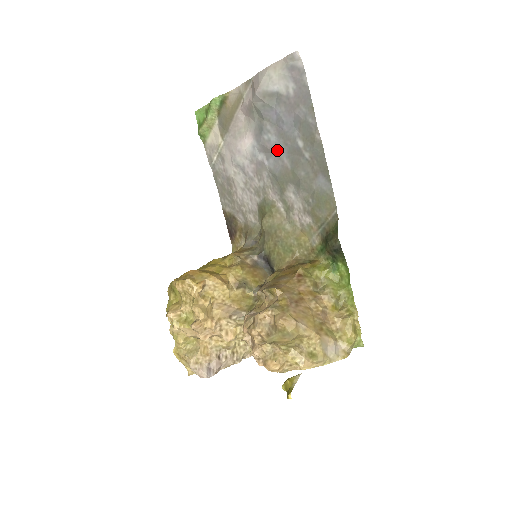
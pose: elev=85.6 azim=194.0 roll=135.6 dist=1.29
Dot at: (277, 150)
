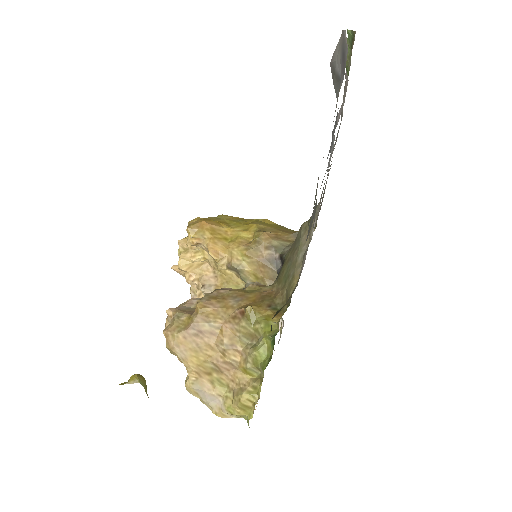
Dot at: occluded
